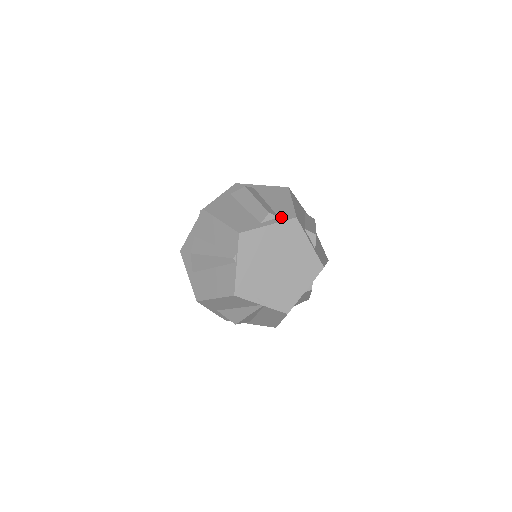
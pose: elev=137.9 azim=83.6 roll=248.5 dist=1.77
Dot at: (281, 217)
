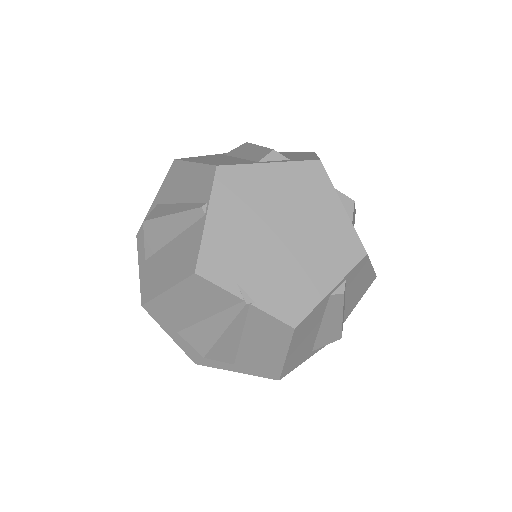
Dot at: (294, 159)
